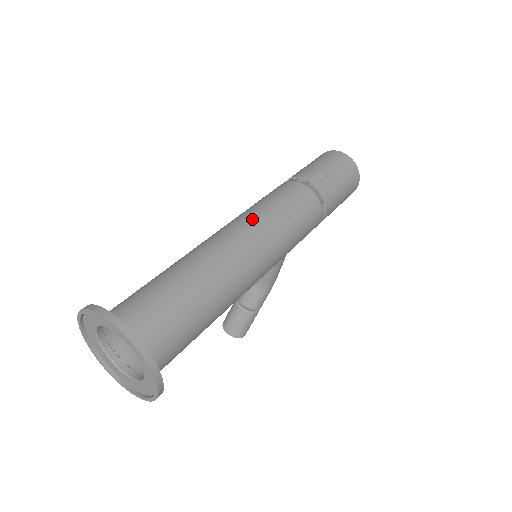
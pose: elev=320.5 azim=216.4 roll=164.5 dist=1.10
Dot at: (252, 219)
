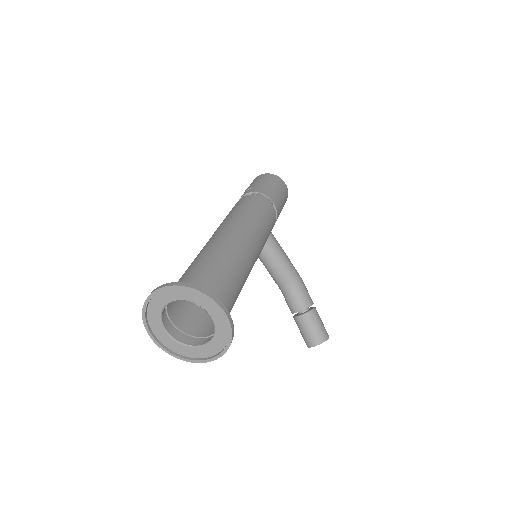
Dot at: occluded
